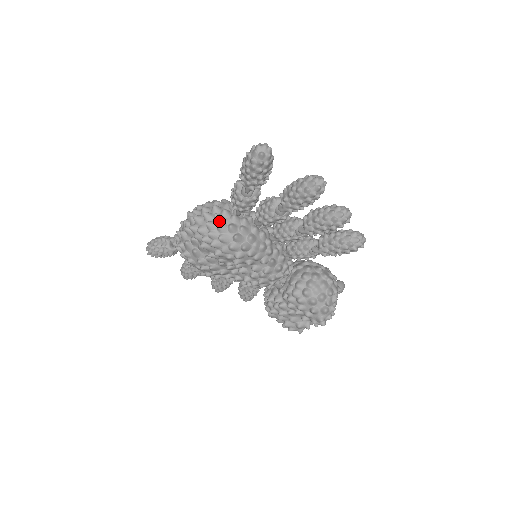
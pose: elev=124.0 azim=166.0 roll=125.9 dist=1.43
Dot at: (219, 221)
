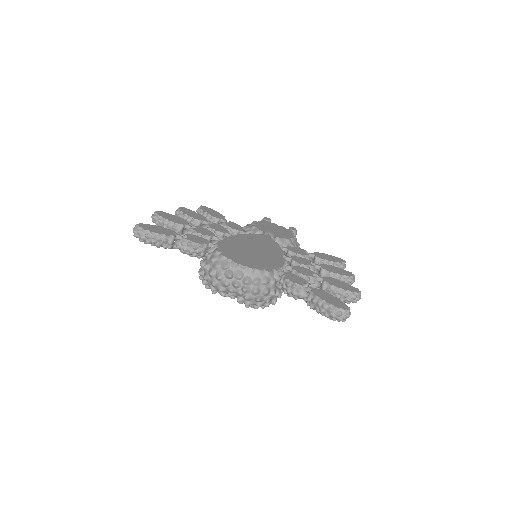
Dot at: (268, 303)
